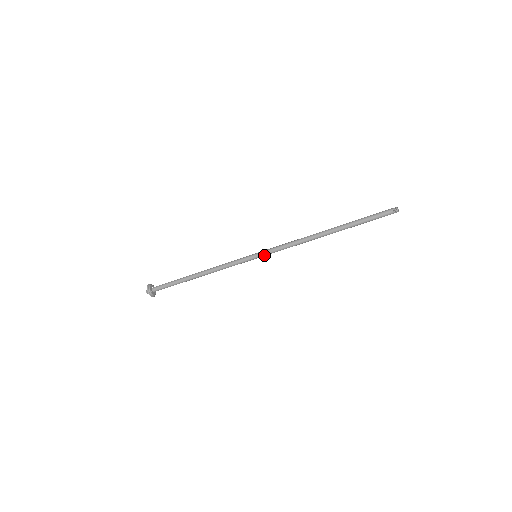
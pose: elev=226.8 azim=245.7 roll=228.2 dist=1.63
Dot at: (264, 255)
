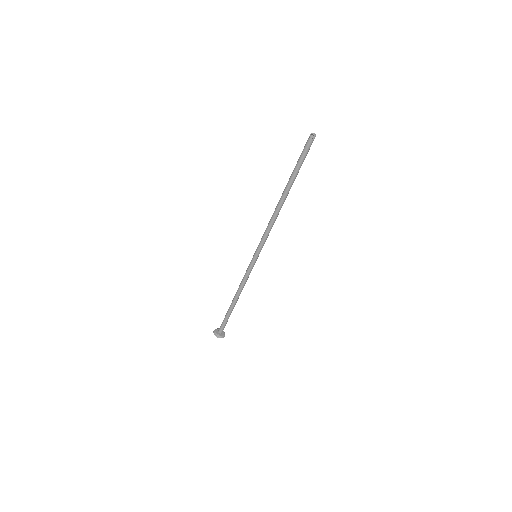
Dot at: (258, 250)
